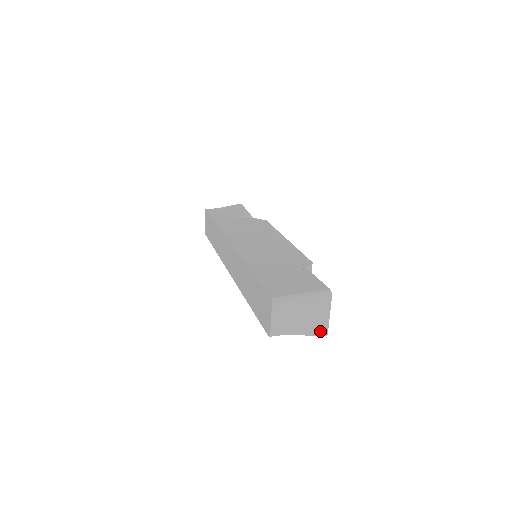
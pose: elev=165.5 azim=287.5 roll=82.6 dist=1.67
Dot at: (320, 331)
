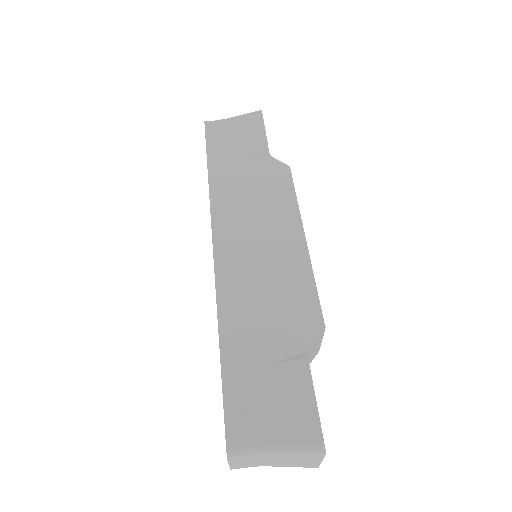
Dot at: (306, 466)
